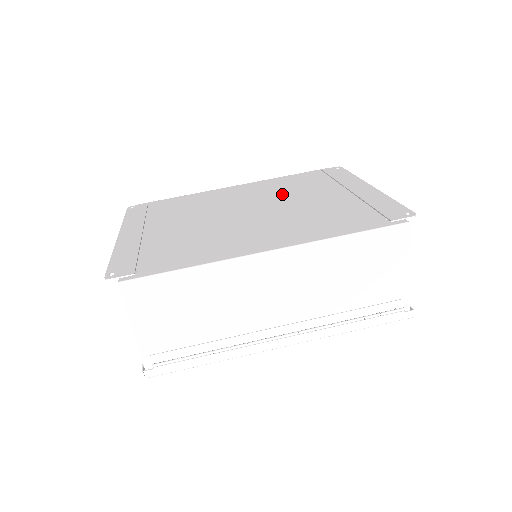
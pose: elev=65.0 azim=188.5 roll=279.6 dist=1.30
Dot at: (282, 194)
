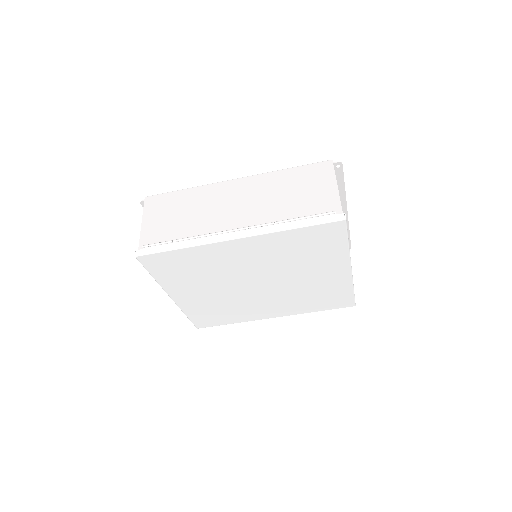
Dot at: occluded
